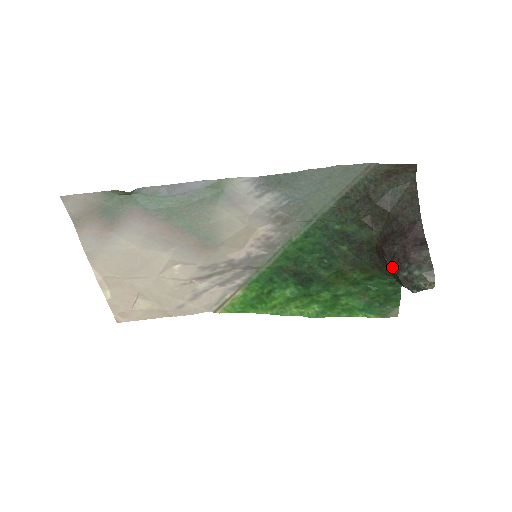
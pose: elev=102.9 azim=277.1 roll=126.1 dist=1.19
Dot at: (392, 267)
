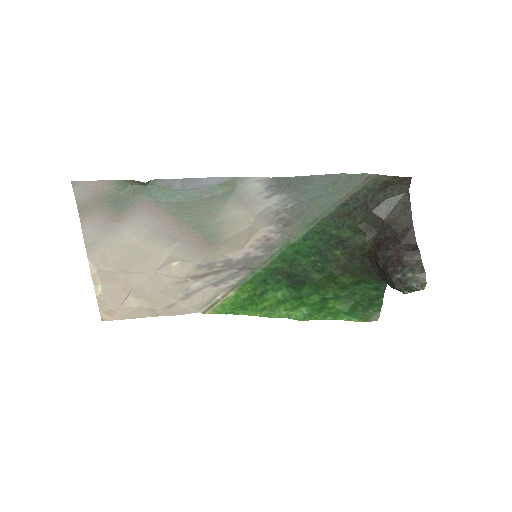
Dot at: (386, 270)
